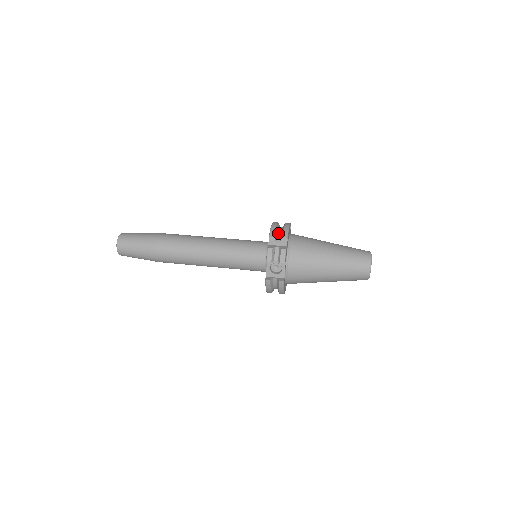
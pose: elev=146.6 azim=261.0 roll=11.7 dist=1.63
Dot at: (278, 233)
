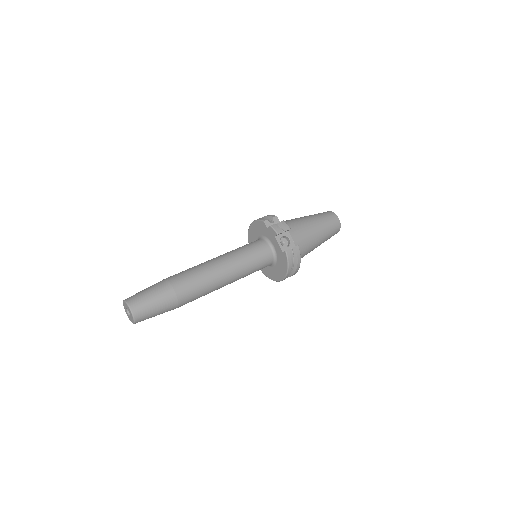
Dot at: occluded
